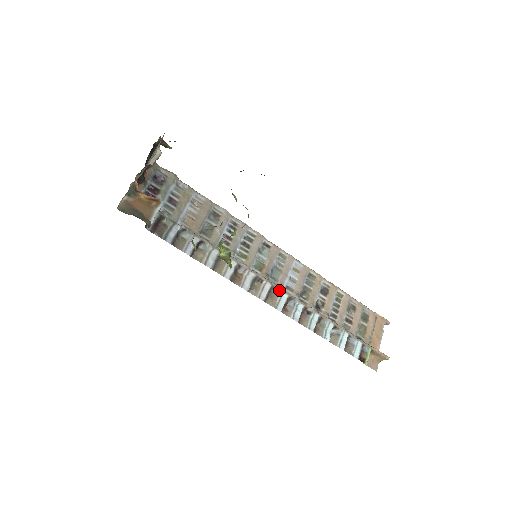
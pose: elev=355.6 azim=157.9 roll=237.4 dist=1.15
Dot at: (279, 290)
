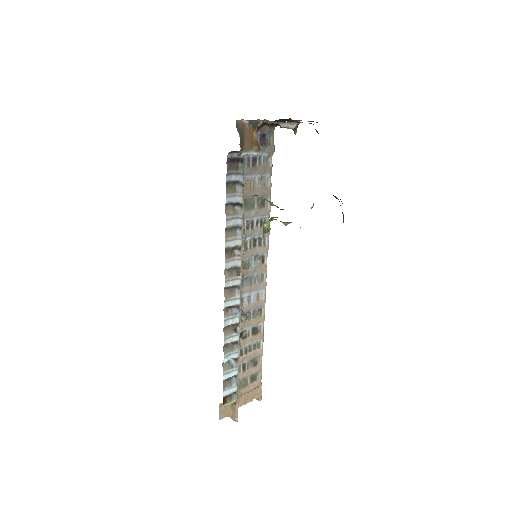
Dot at: (240, 293)
